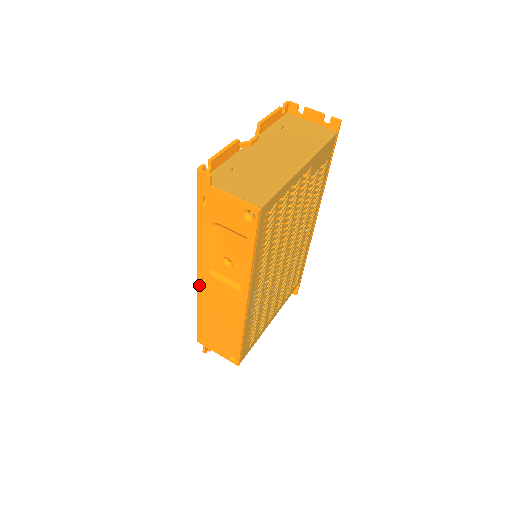
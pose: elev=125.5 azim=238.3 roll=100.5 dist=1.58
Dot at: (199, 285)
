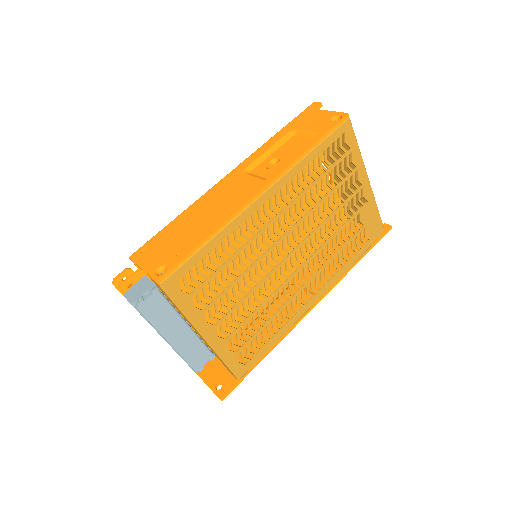
Dot at: (216, 185)
